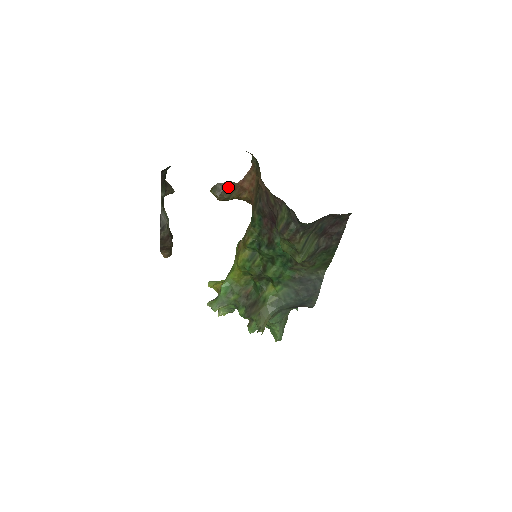
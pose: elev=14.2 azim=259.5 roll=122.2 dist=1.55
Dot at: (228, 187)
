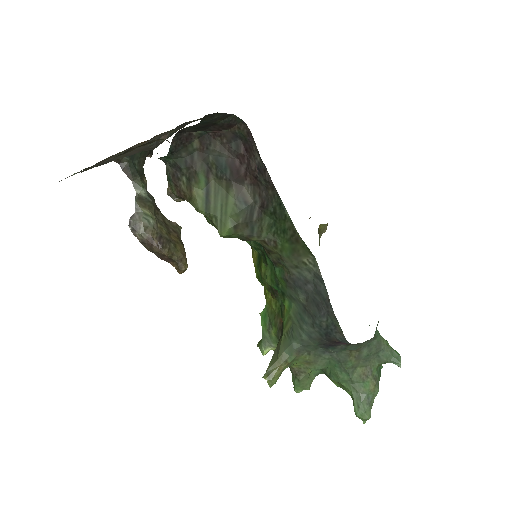
Dot at: occluded
